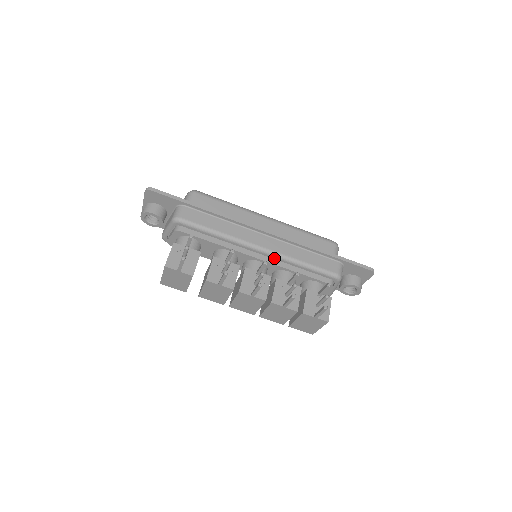
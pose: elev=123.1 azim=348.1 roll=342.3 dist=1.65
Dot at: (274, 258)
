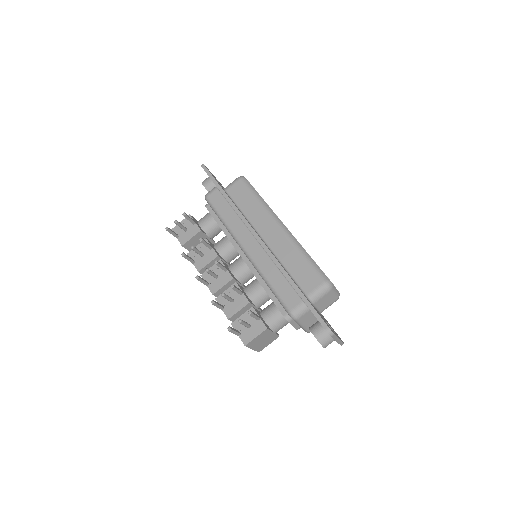
Dot at: occluded
